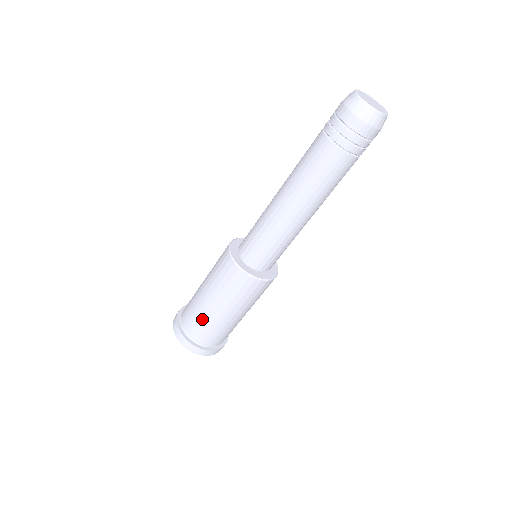
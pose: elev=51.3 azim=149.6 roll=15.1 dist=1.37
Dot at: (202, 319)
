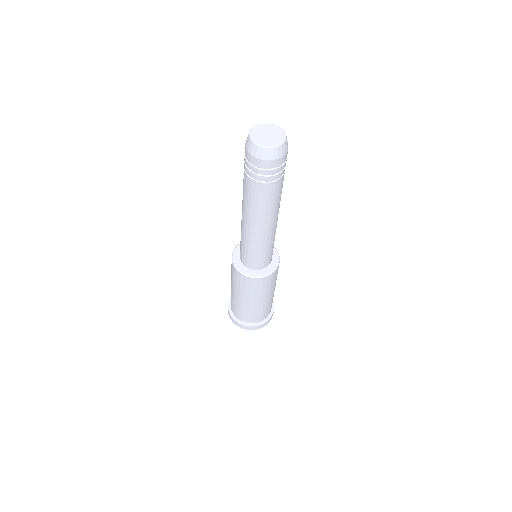
Dot at: (240, 308)
